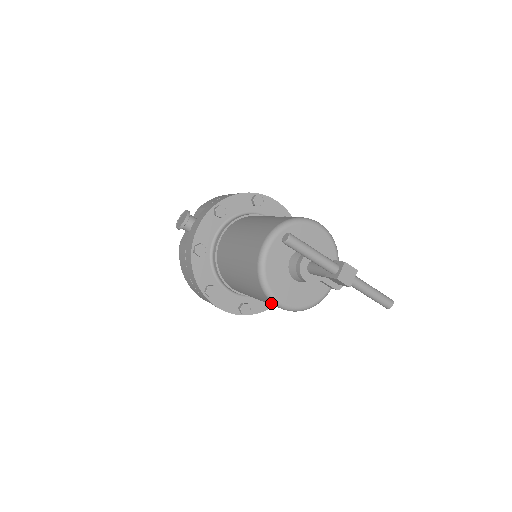
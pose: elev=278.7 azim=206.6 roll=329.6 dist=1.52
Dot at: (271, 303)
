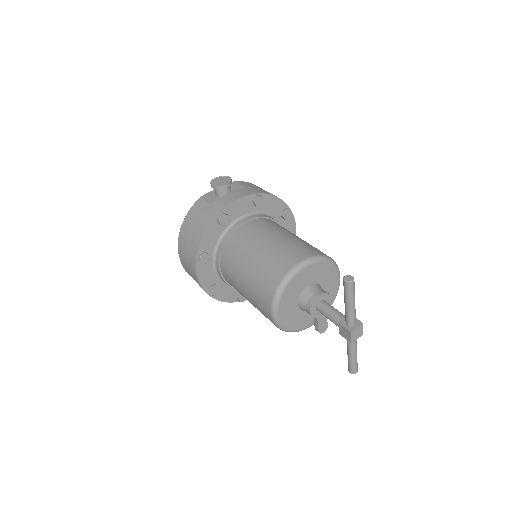
Dot at: (268, 309)
